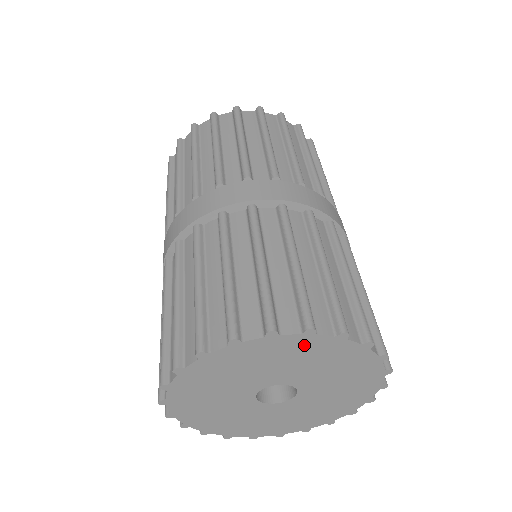
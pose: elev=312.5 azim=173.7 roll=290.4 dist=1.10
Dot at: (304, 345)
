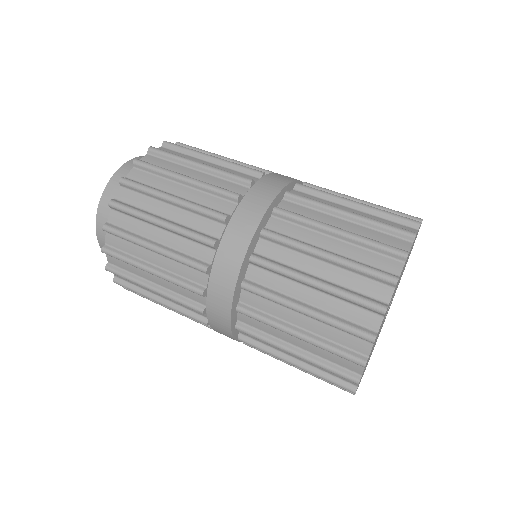
Dot at: occluded
